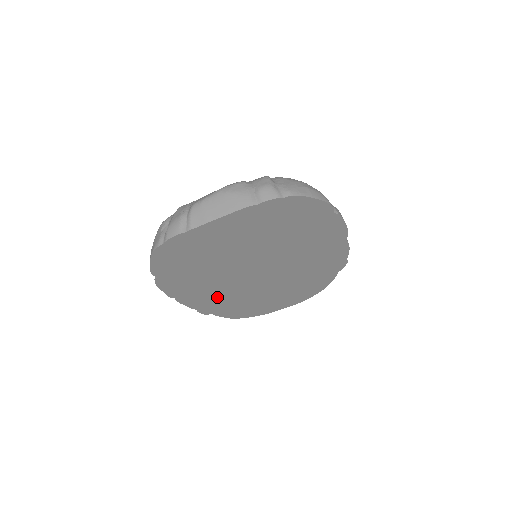
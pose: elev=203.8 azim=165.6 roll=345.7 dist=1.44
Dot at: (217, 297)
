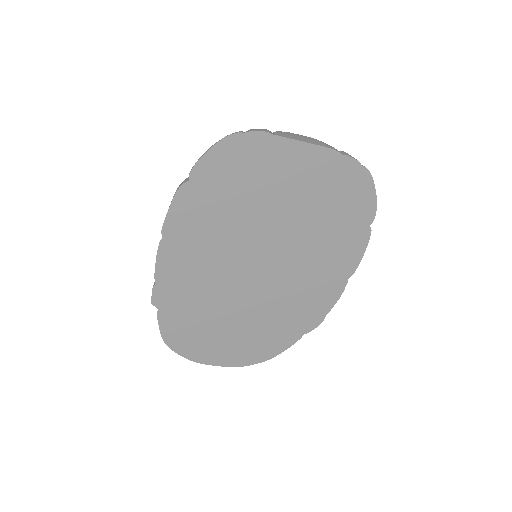
Dot at: (192, 277)
